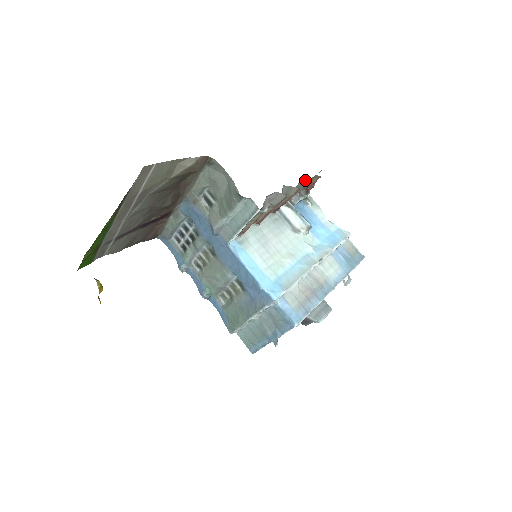
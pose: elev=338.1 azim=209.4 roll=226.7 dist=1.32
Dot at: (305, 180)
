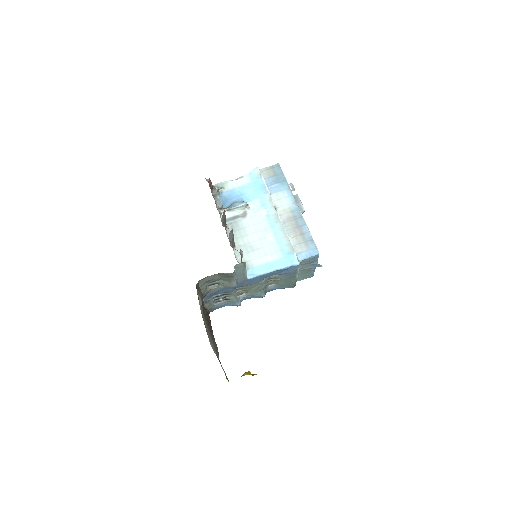
Dot at: occluded
